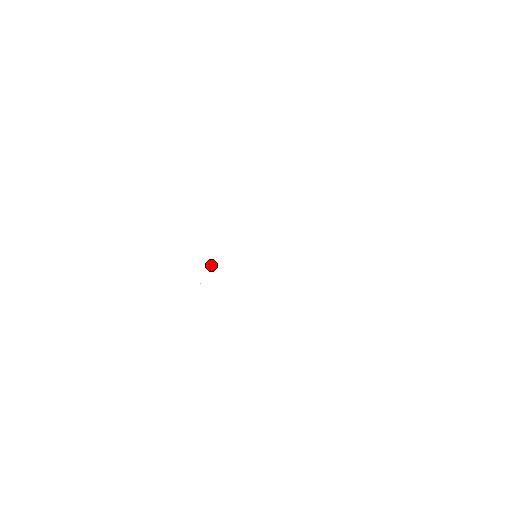
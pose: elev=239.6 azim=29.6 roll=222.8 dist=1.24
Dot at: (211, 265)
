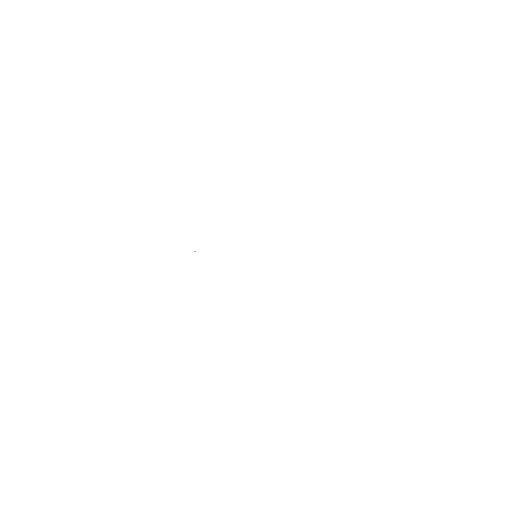
Dot at: occluded
